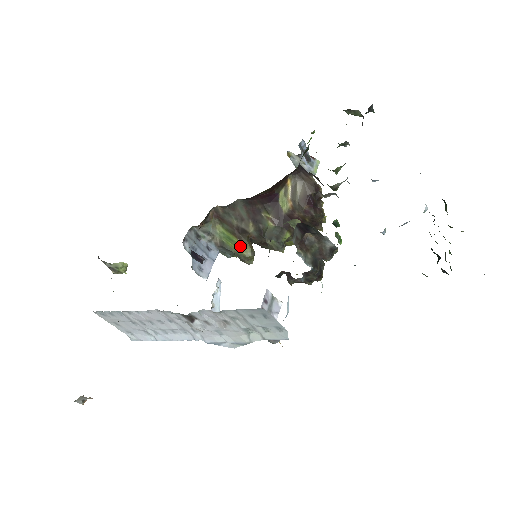
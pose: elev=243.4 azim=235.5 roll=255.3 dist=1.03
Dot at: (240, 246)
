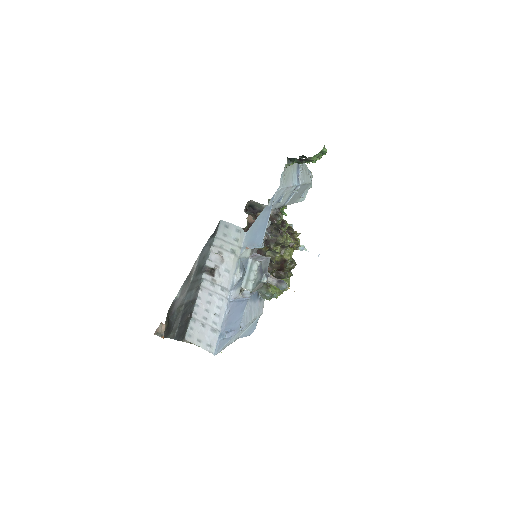
Dot at: occluded
